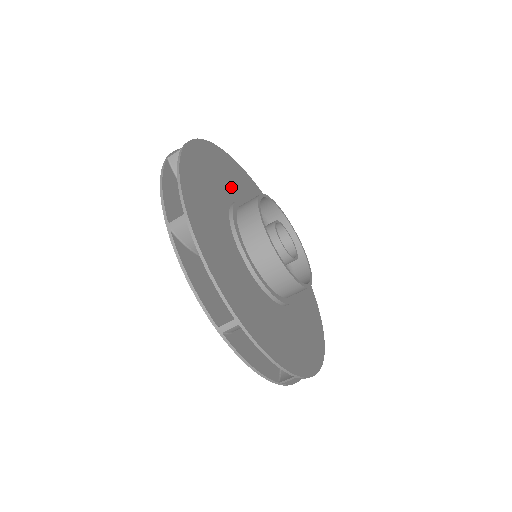
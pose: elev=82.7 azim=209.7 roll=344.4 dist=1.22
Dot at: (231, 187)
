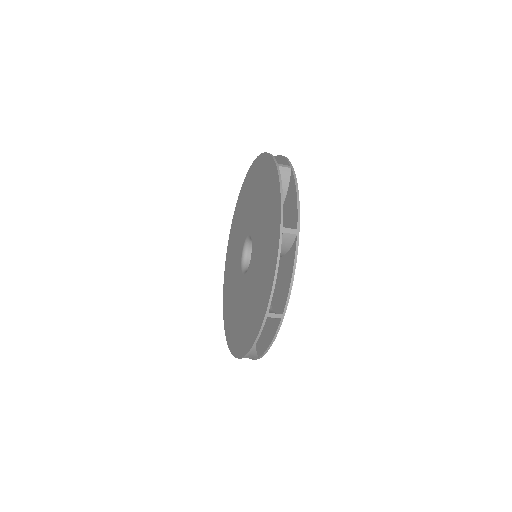
Dot at: occluded
